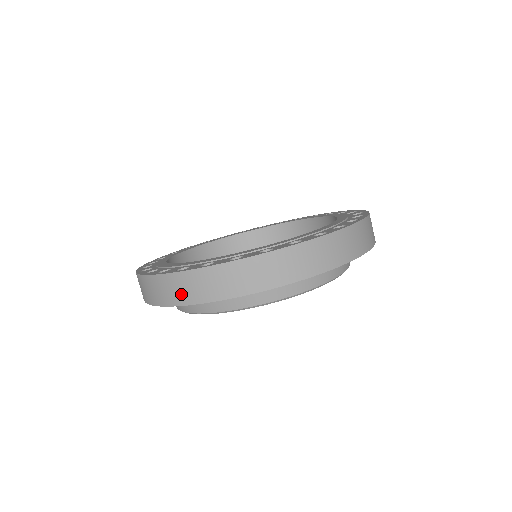
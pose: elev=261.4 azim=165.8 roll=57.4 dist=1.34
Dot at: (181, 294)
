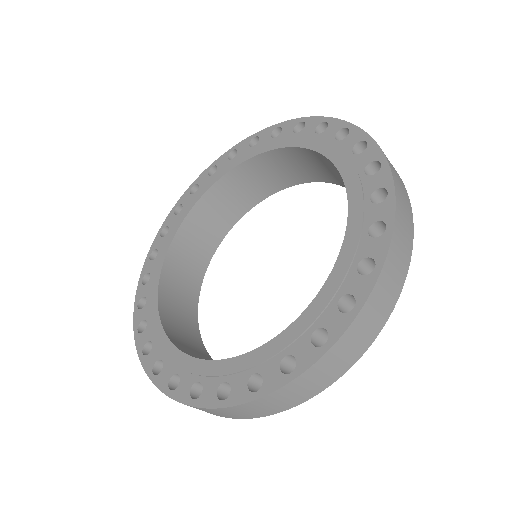
Dot at: occluded
